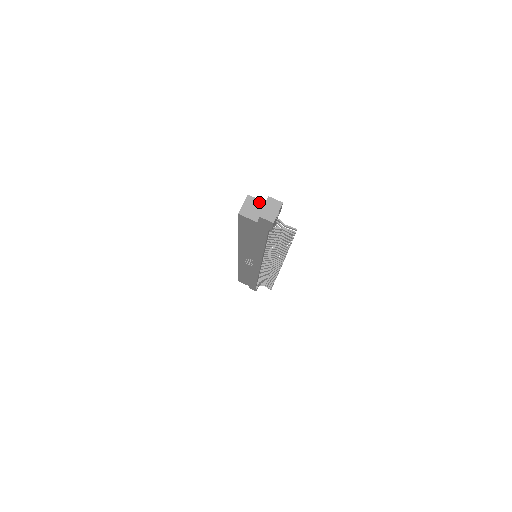
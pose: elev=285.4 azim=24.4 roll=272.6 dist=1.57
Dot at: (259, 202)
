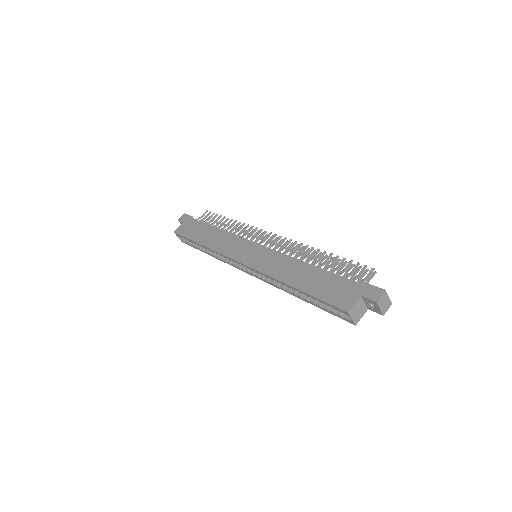
Dot at: (357, 303)
